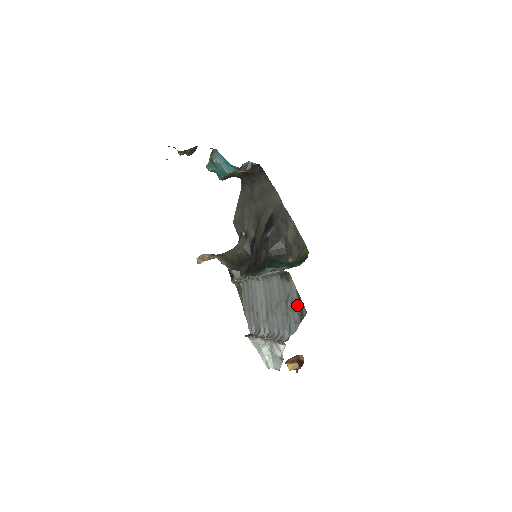
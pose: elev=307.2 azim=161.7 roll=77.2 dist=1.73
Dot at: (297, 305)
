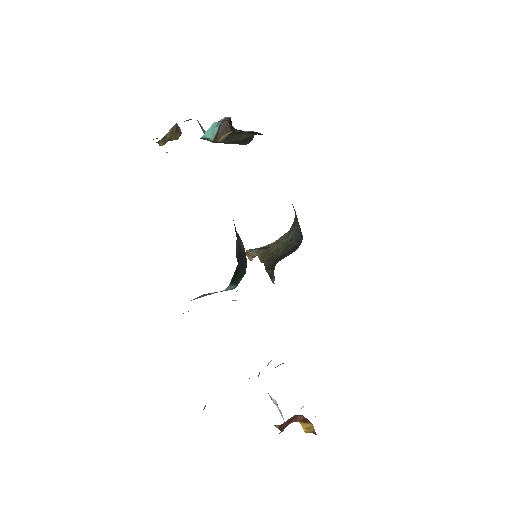
Dot at: occluded
